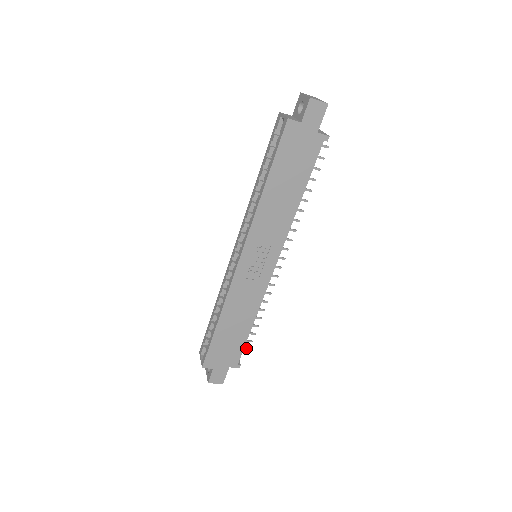
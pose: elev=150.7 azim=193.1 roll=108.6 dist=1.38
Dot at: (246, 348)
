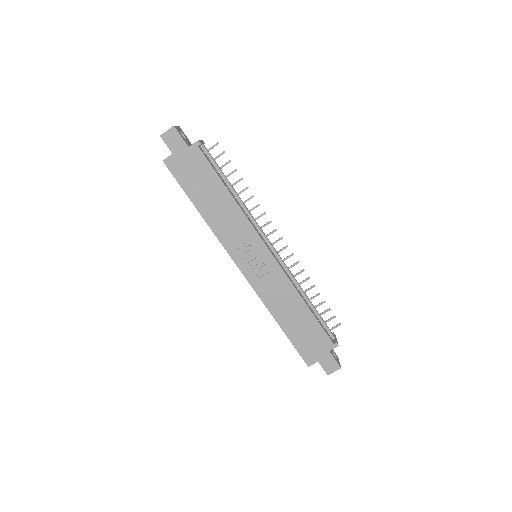
Dot at: (336, 326)
